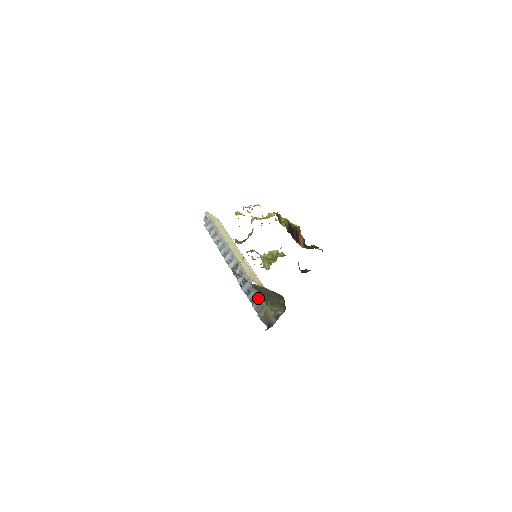
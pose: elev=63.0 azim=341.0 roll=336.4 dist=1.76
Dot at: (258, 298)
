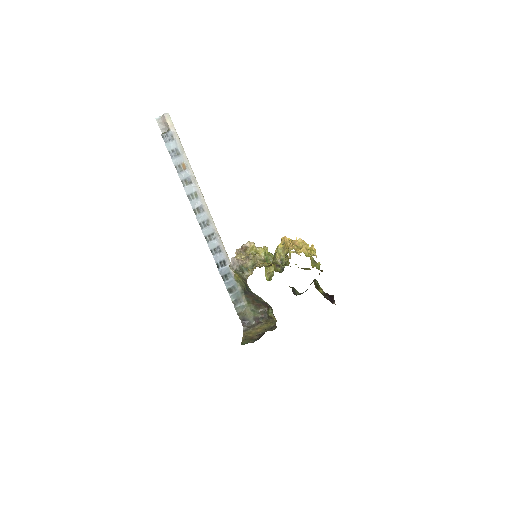
Dot at: (238, 291)
